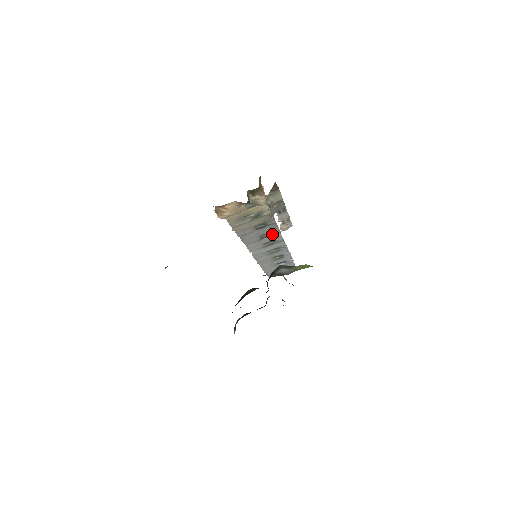
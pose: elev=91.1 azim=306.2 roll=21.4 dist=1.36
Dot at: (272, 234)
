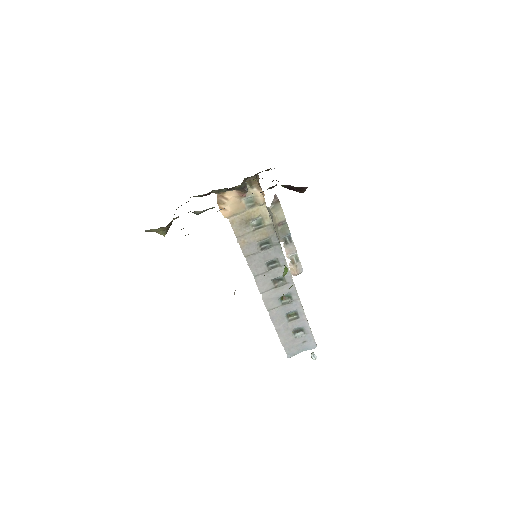
Dot at: (279, 264)
